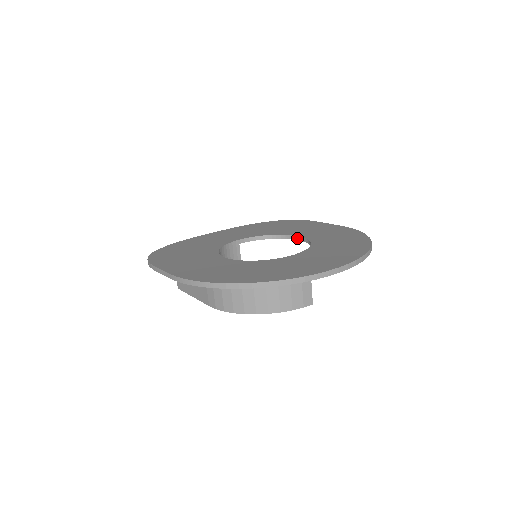
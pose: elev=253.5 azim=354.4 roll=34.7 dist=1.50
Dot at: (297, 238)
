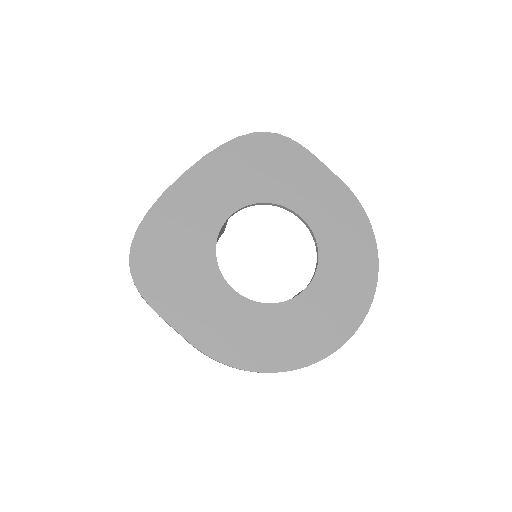
Dot at: (296, 215)
